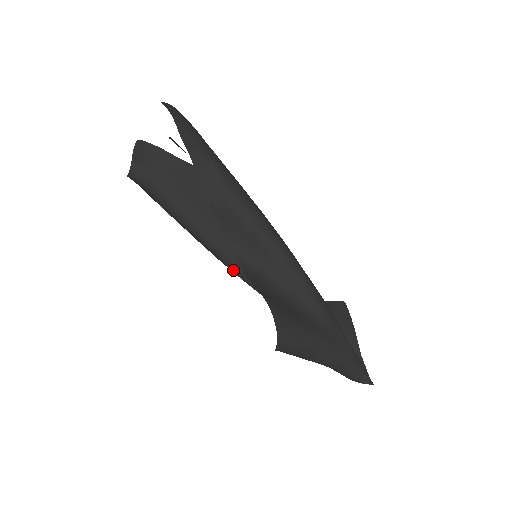
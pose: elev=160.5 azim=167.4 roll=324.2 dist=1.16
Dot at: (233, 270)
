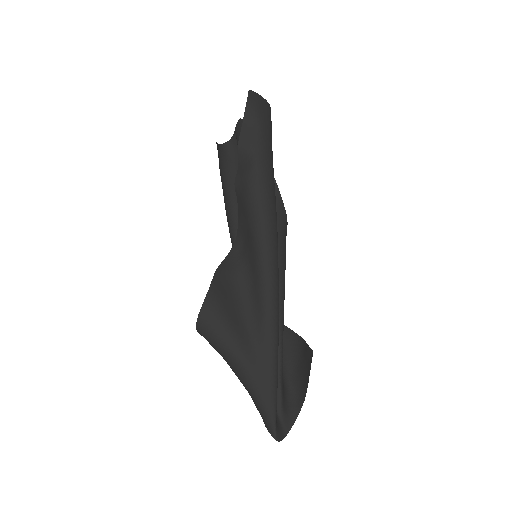
Dot at: occluded
